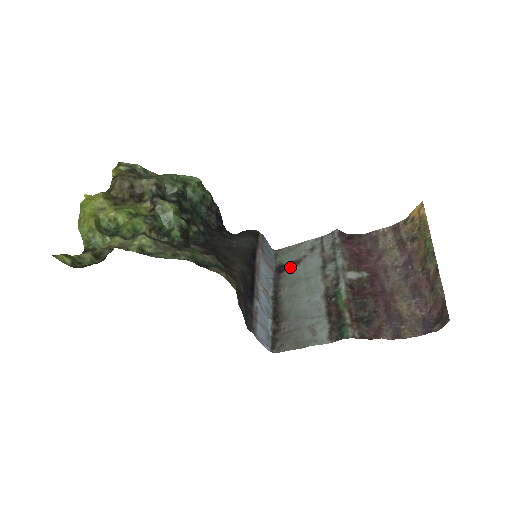
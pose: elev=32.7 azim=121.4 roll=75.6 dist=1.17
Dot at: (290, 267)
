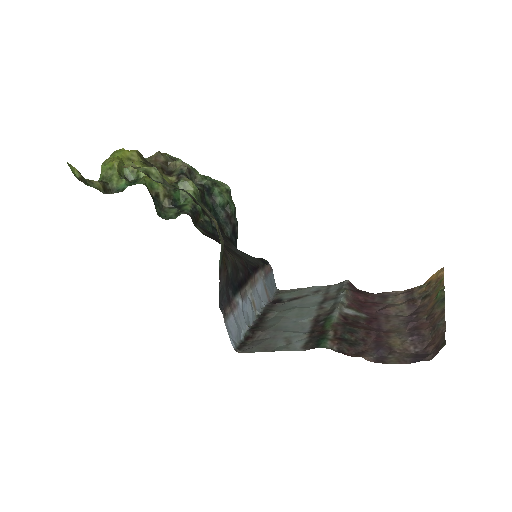
Dot at: (288, 301)
